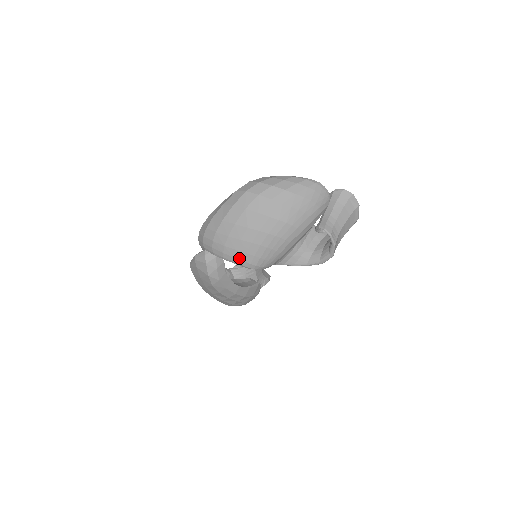
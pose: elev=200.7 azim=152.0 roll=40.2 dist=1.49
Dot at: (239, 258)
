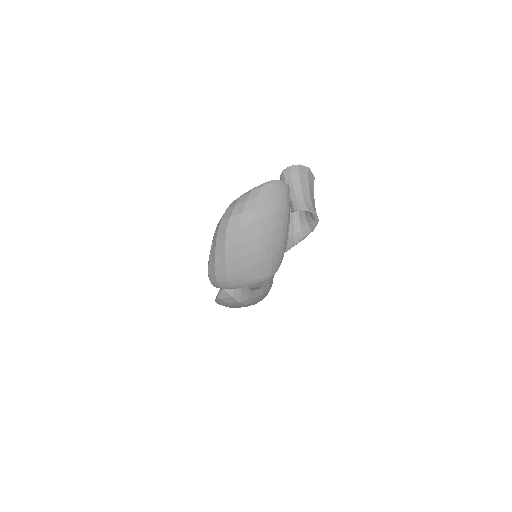
Dot at: (257, 279)
